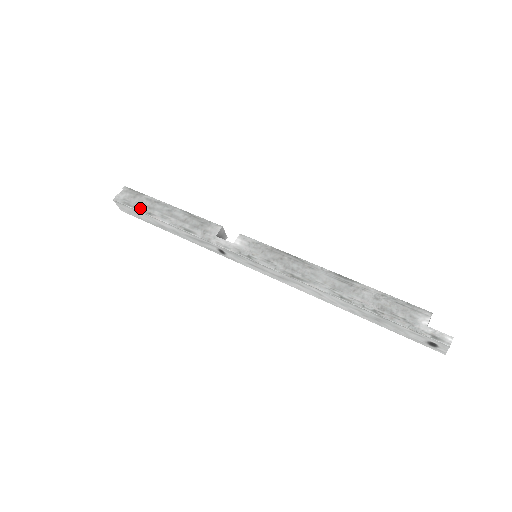
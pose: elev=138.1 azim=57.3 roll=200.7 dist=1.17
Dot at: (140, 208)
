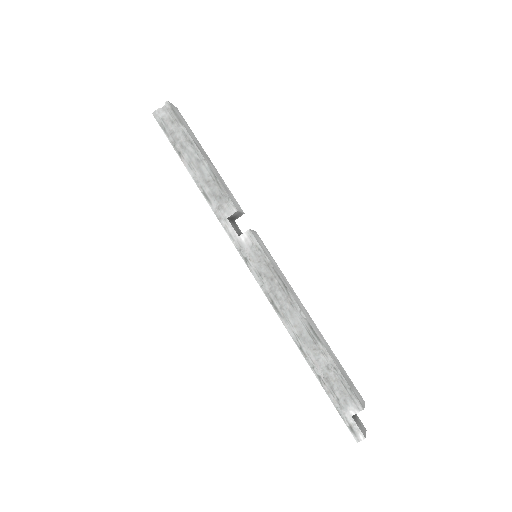
Dot at: (173, 141)
